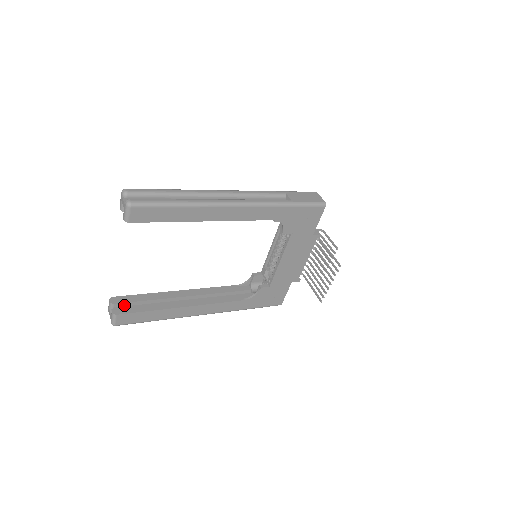
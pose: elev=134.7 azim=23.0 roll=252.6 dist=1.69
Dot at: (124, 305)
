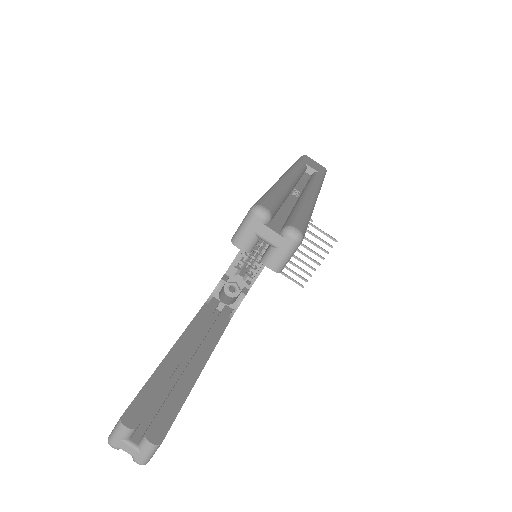
Dot at: (142, 418)
